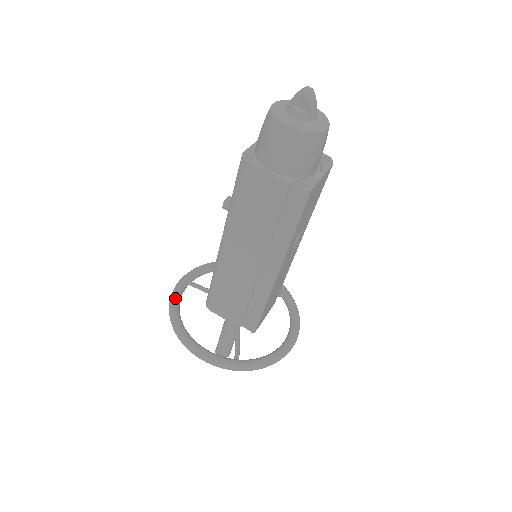
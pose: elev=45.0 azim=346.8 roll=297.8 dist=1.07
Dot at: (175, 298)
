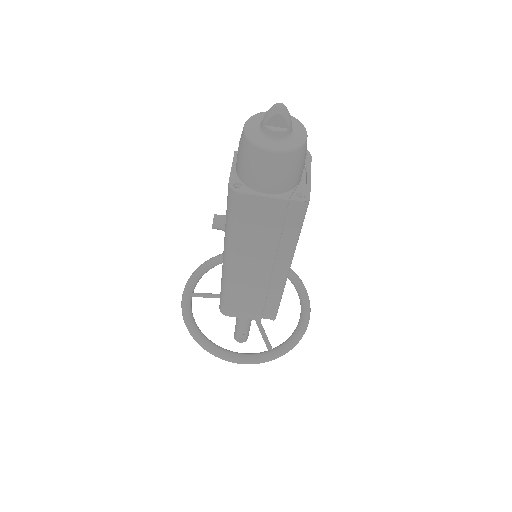
Dot at: (188, 317)
